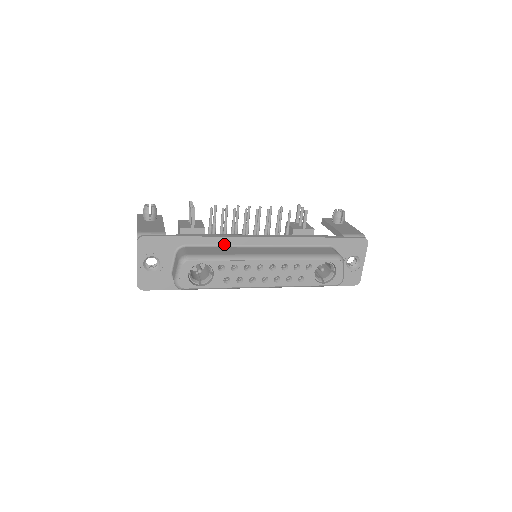
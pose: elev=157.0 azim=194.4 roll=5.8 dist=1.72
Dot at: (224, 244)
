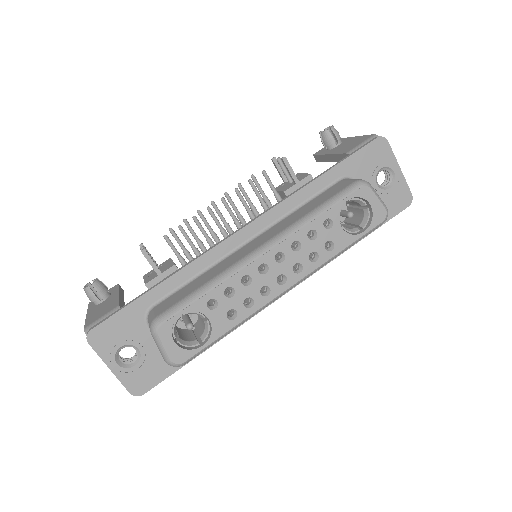
Dot at: (201, 270)
